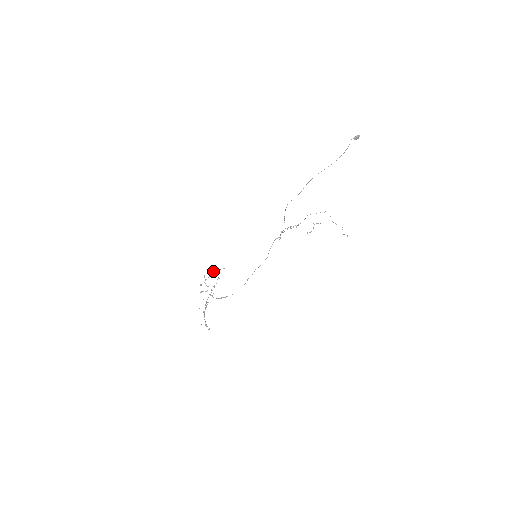
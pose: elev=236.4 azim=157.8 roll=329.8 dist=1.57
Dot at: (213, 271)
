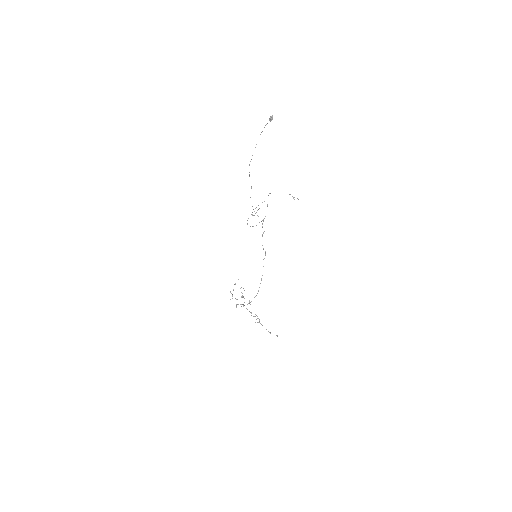
Dot at: occluded
